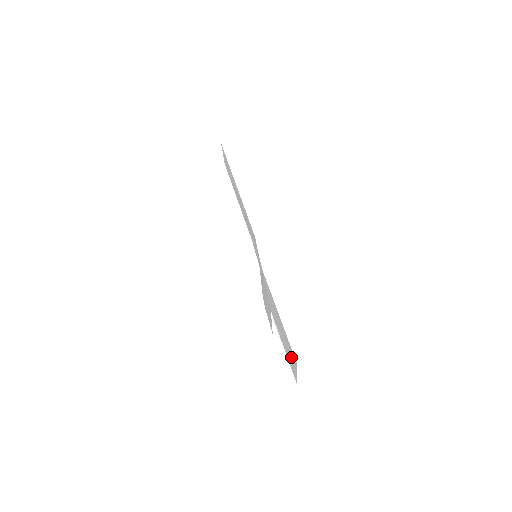
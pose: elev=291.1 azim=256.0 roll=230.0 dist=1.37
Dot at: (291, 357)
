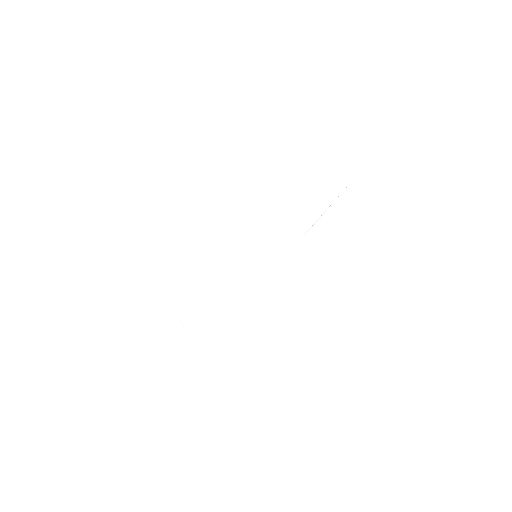
Dot at: (328, 177)
